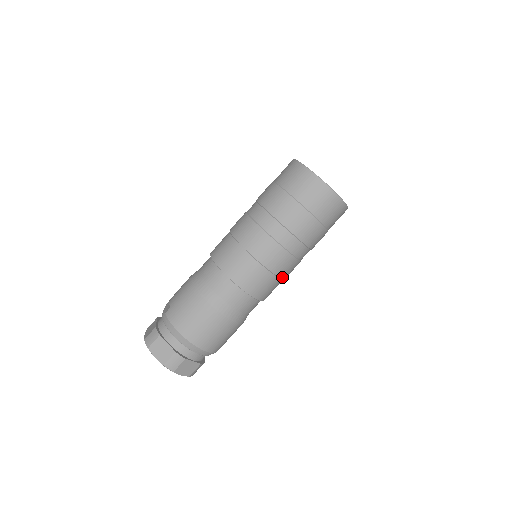
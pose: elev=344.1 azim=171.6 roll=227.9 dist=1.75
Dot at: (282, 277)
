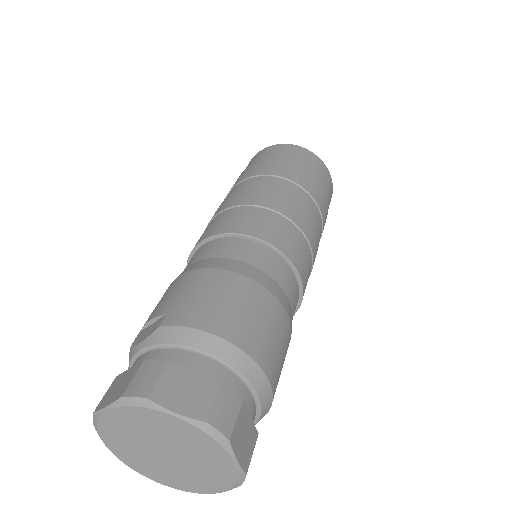
Dot at: (313, 262)
